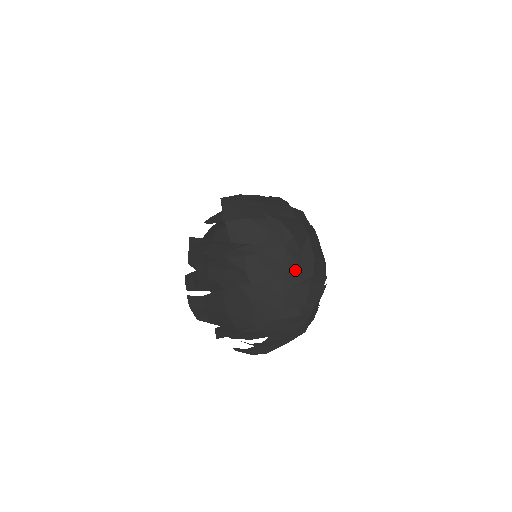
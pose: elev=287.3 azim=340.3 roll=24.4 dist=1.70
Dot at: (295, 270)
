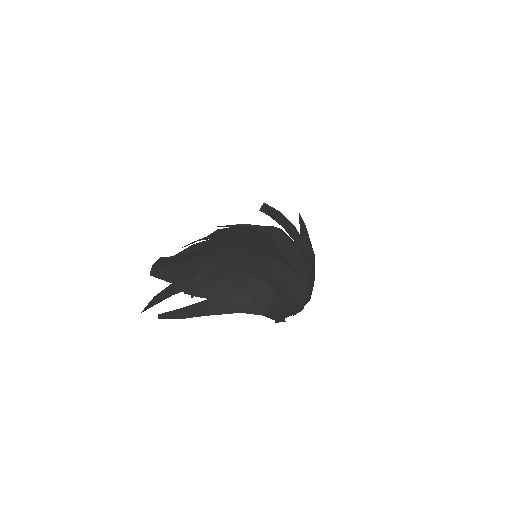
Dot at: (297, 253)
